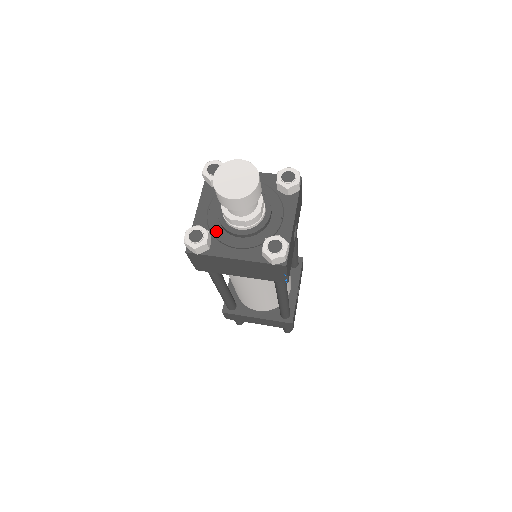
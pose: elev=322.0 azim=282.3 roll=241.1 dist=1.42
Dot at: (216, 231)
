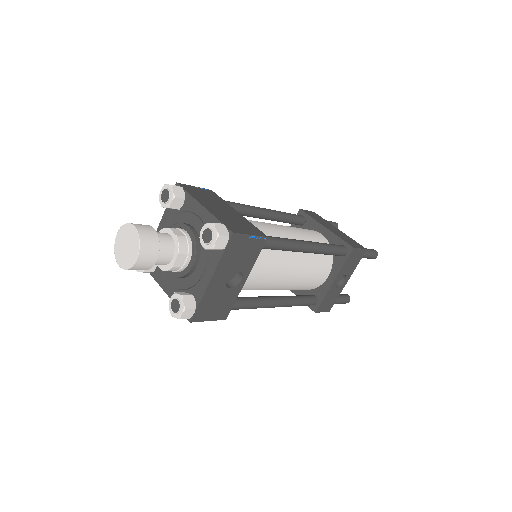
Dot at: occluded
